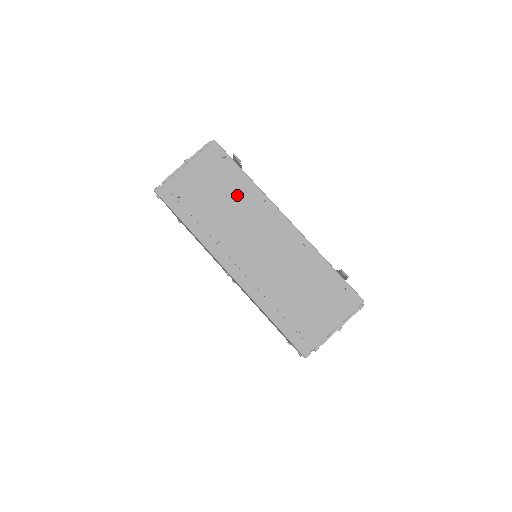
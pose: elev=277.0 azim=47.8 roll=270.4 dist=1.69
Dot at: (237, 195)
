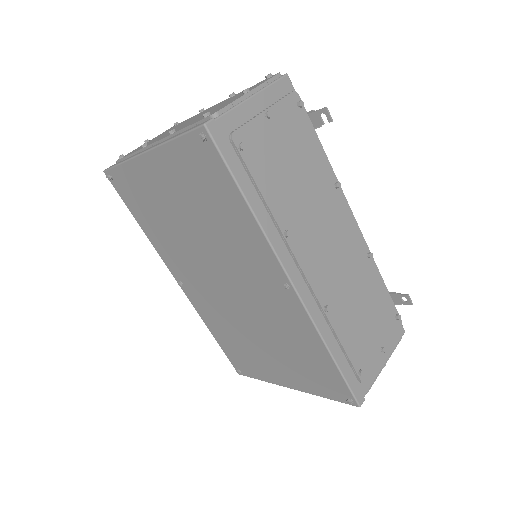
Dot at: (311, 170)
